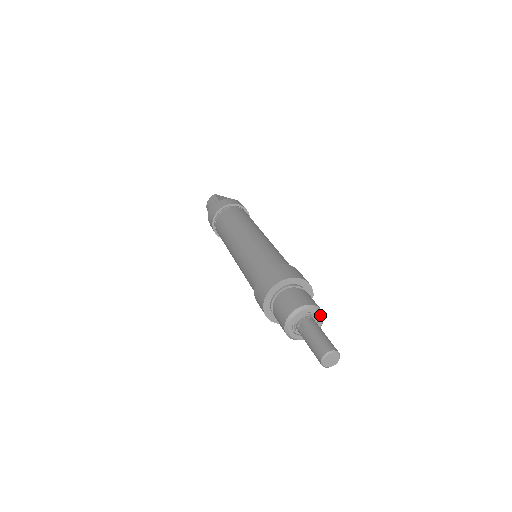
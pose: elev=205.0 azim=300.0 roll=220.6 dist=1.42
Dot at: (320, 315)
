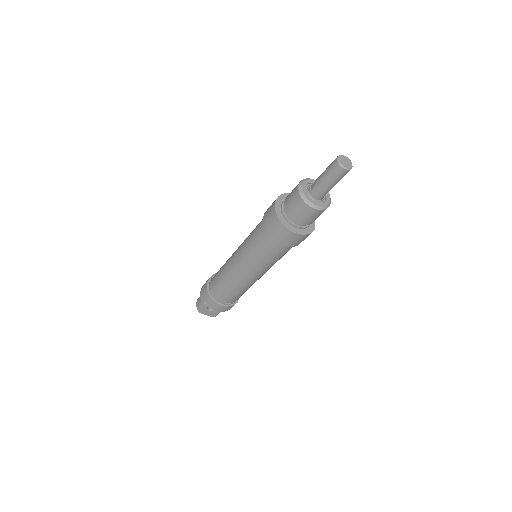
Dot at: occluded
